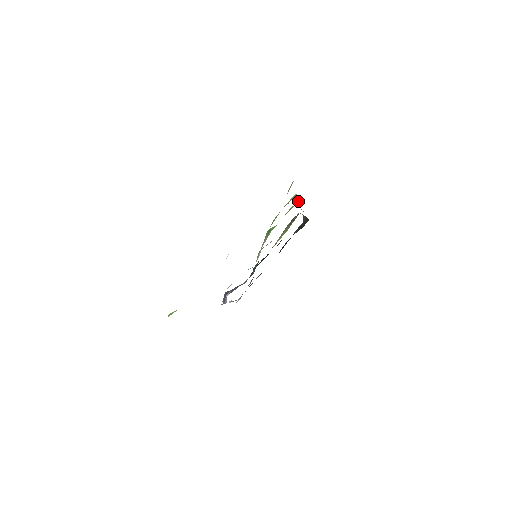
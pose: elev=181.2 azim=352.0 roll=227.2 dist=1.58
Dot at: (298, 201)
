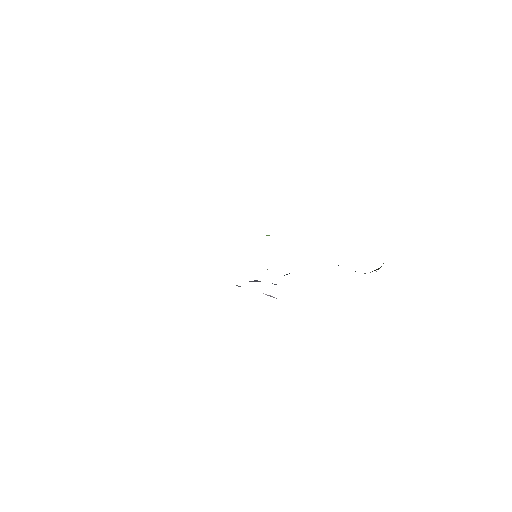
Dot at: occluded
